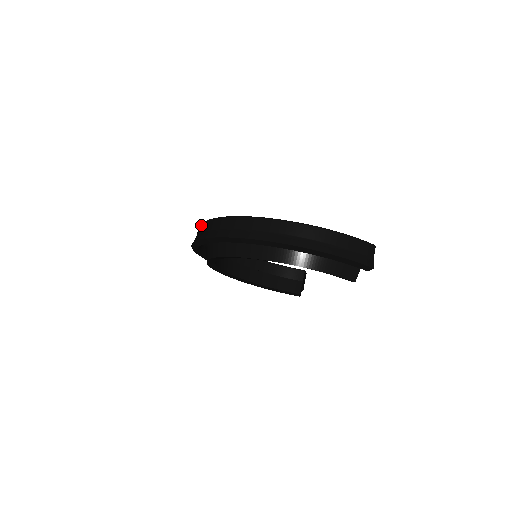
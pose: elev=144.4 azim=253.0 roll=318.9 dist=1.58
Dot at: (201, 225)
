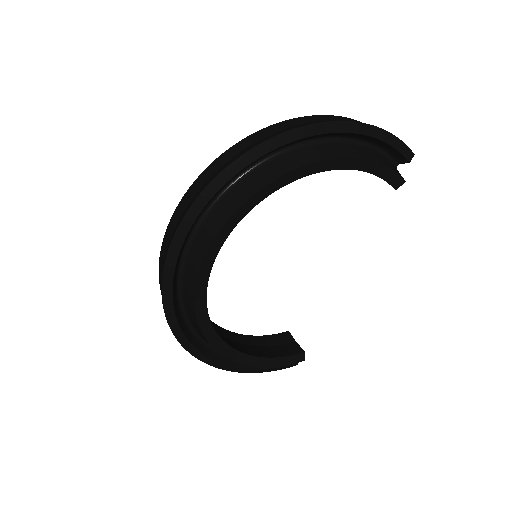
Dot at: (177, 208)
